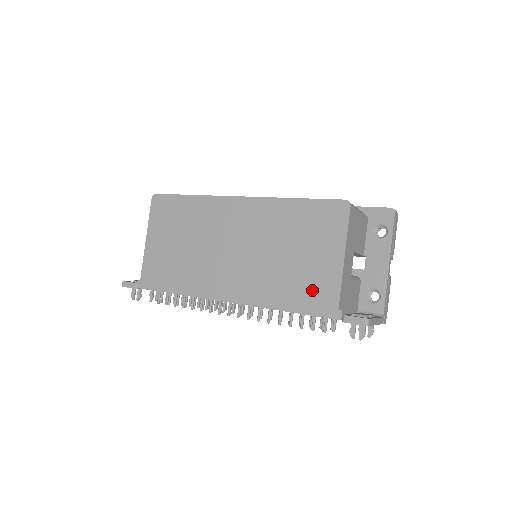
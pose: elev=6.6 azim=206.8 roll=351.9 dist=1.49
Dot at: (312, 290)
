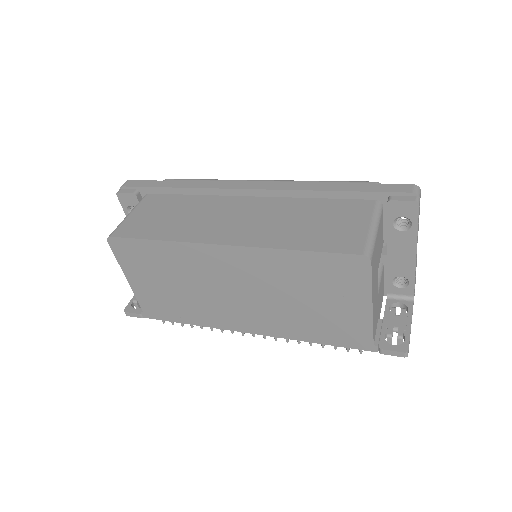
Dot at: (341, 330)
